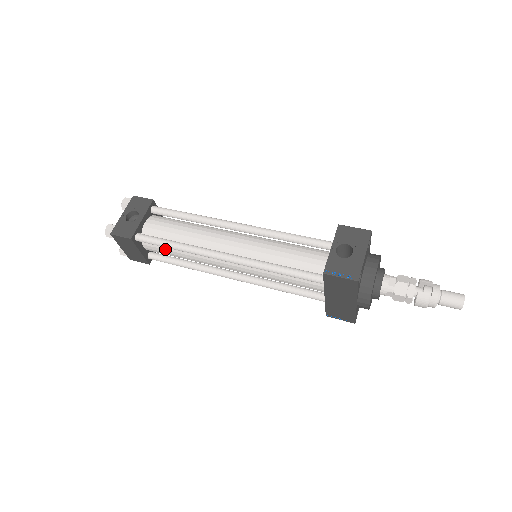
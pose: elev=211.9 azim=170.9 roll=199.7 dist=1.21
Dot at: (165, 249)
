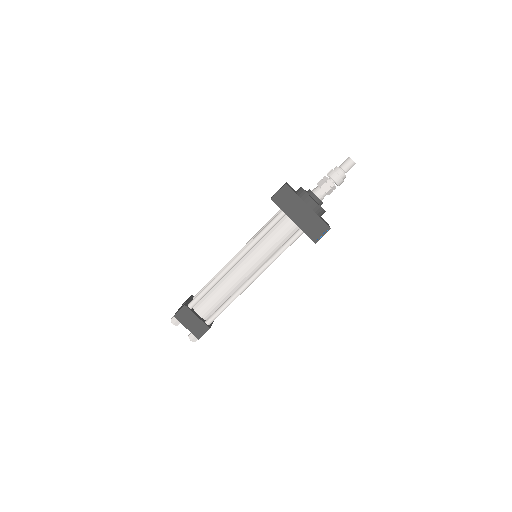
Dot at: (208, 300)
